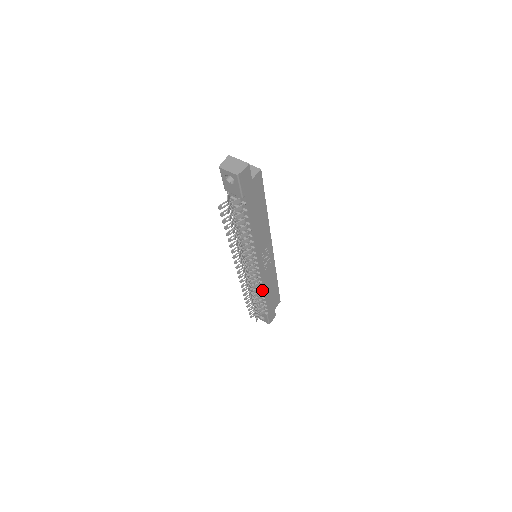
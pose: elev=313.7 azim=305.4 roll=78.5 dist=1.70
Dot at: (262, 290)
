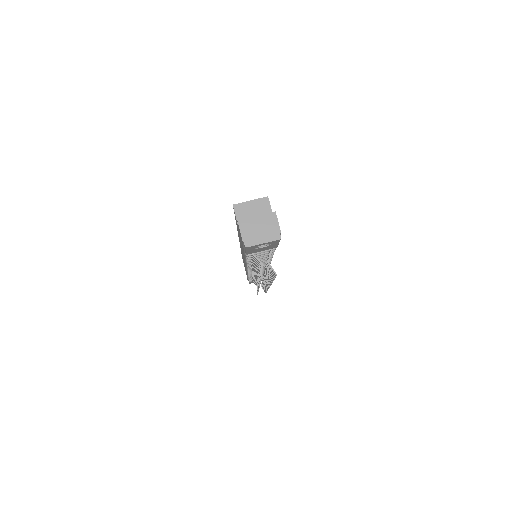
Dot at: occluded
